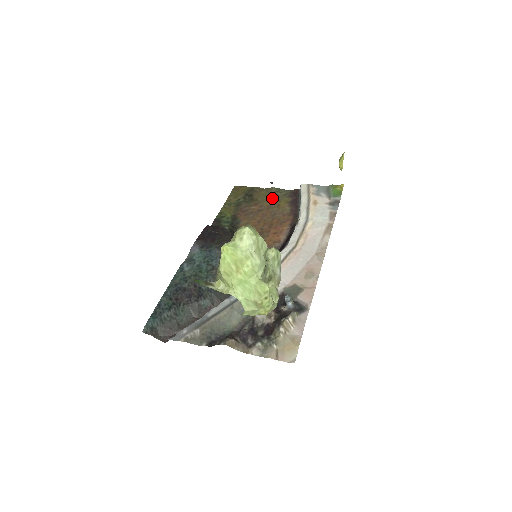
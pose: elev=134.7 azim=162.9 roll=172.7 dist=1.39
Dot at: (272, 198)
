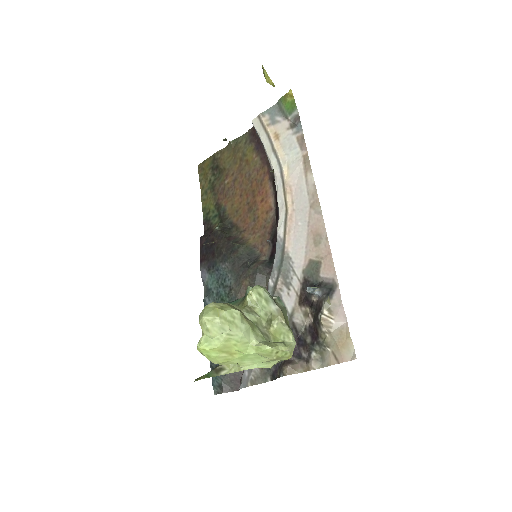
Dot at: (237, 156)
